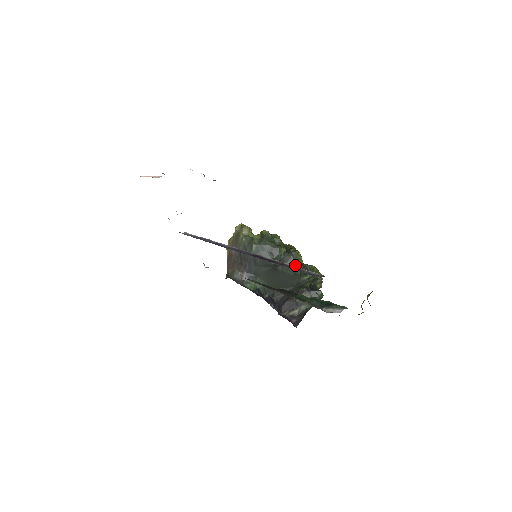
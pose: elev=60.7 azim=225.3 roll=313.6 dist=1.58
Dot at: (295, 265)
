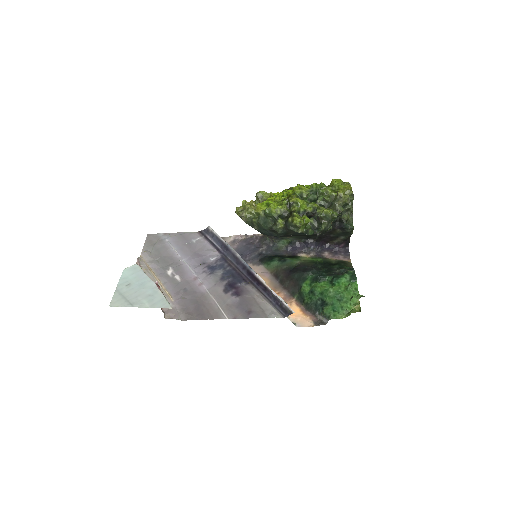
Dot at: (300, 233)
